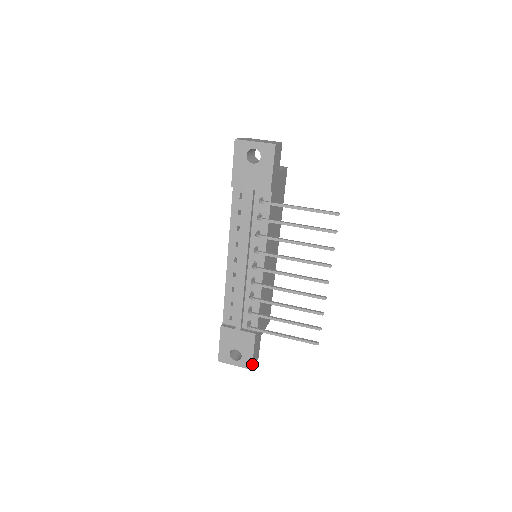
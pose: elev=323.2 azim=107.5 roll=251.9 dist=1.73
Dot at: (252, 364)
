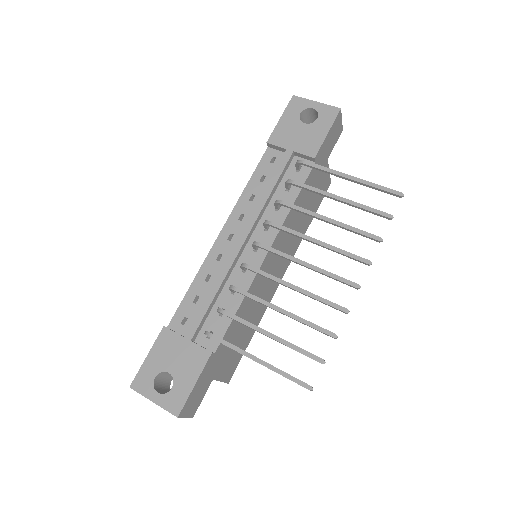
Dot at: (183, 407)
